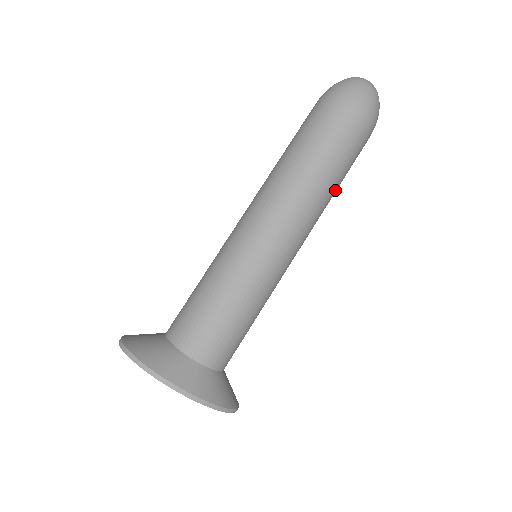
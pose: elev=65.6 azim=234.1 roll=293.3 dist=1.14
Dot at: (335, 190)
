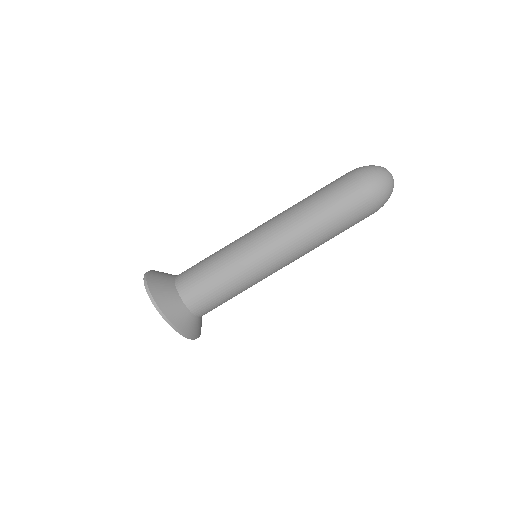
Dot at: occluded
